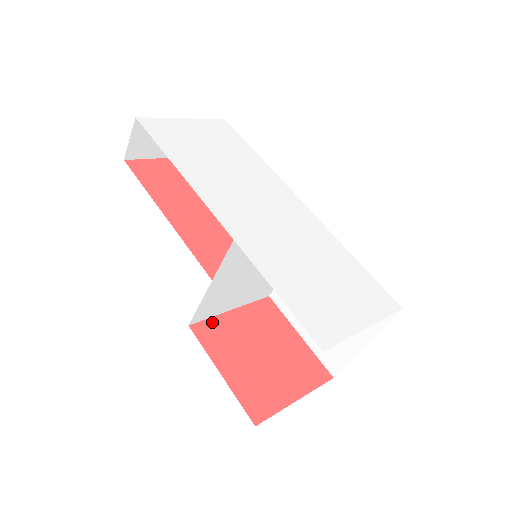
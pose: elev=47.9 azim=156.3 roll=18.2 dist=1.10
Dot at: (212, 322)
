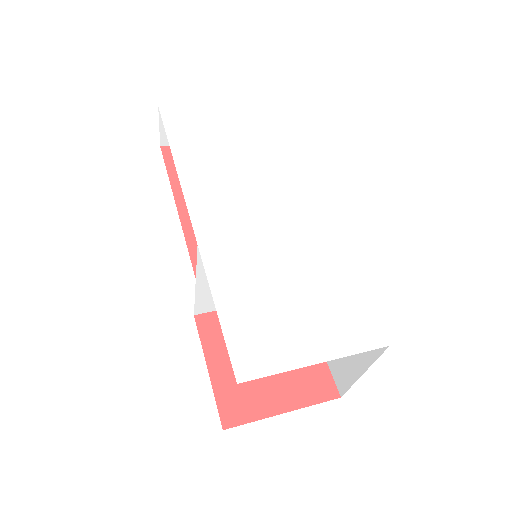
Dot at: occluded
